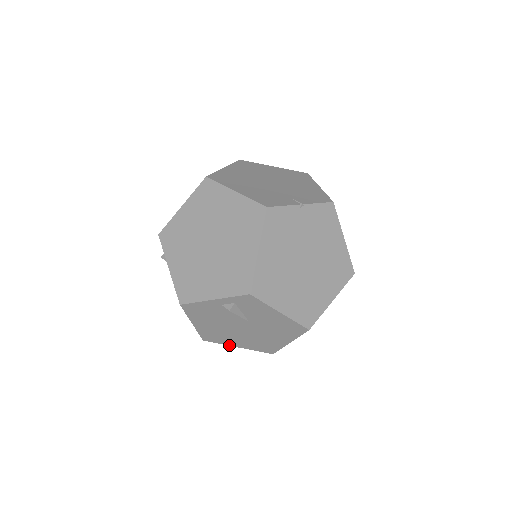
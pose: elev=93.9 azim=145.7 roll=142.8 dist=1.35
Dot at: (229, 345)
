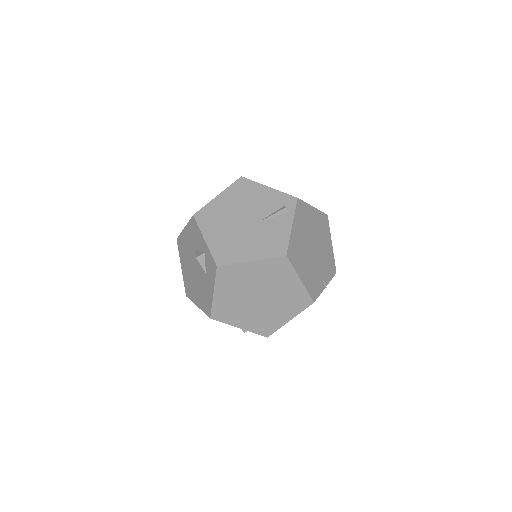
Dot at: occluded
